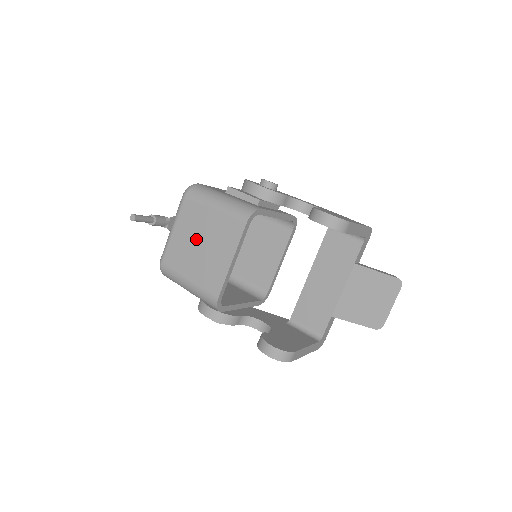
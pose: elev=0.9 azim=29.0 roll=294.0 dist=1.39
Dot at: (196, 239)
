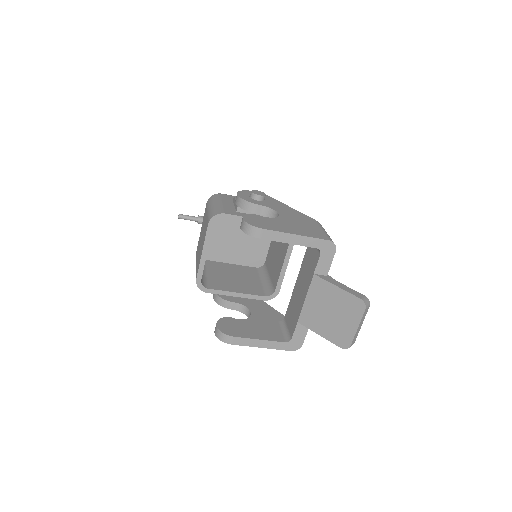
Dot at: occluded
